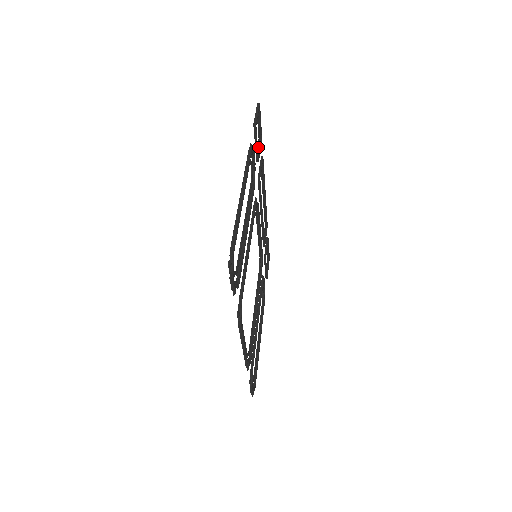
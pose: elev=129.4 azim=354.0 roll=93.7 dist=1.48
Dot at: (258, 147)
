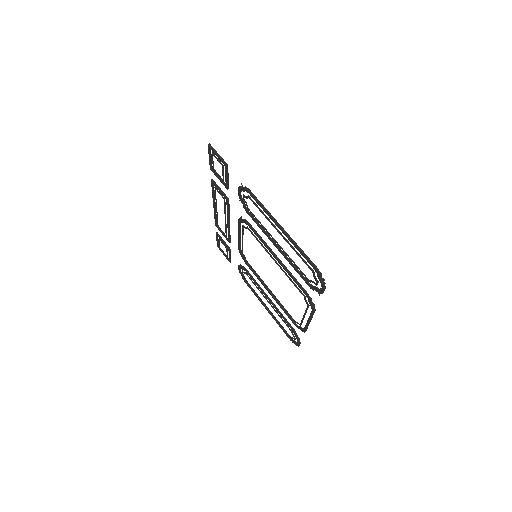
Dot at: occluded
